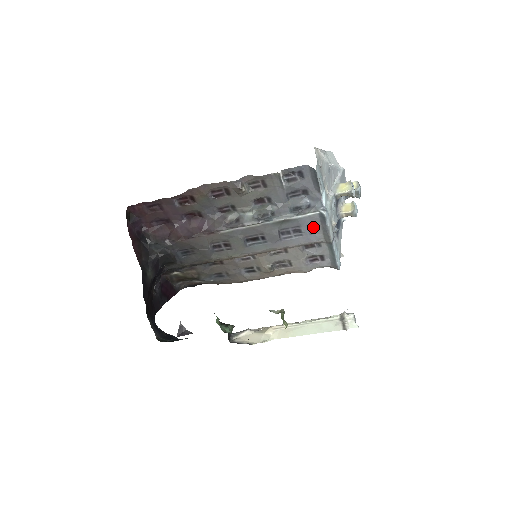
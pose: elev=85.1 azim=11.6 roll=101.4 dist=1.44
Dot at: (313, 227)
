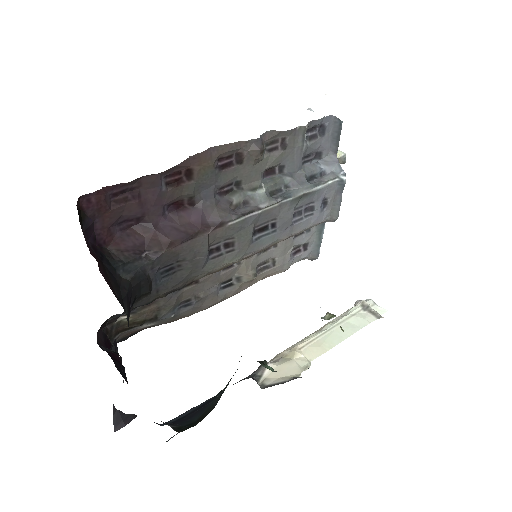
Dot at: (325, 201)
